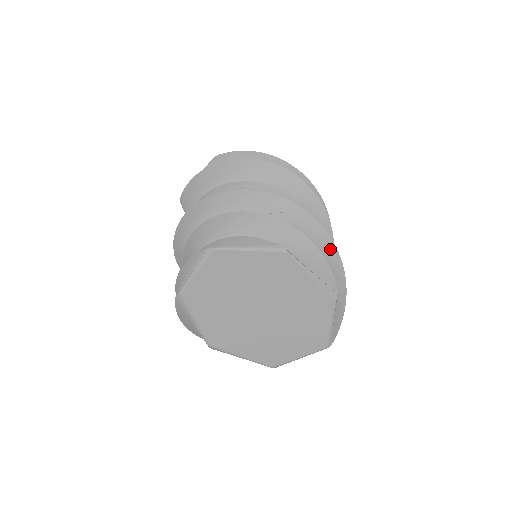
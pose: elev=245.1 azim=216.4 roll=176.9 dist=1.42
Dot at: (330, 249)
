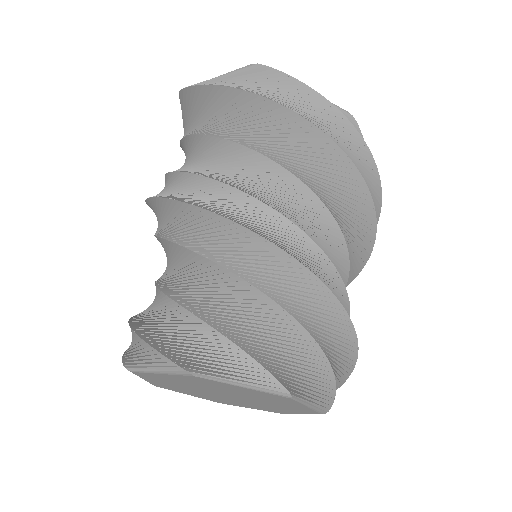
Dot at: (349, 358)
